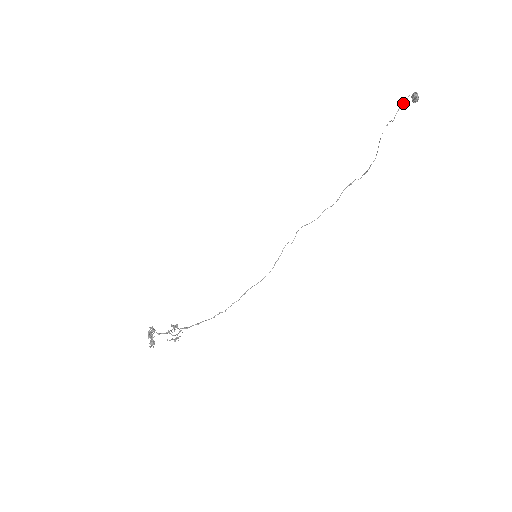
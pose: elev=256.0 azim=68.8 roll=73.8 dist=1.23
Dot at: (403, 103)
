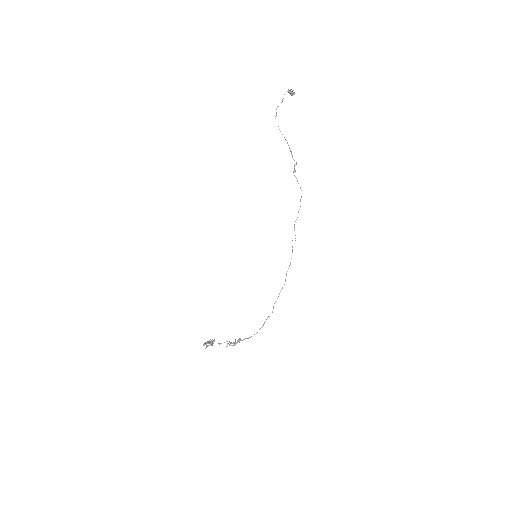
Dot at: (282, 101)
